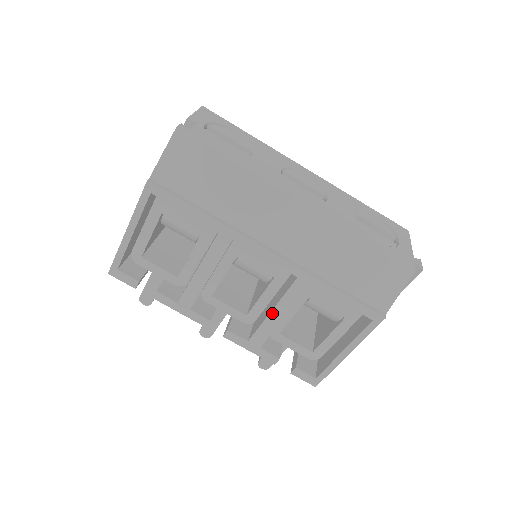
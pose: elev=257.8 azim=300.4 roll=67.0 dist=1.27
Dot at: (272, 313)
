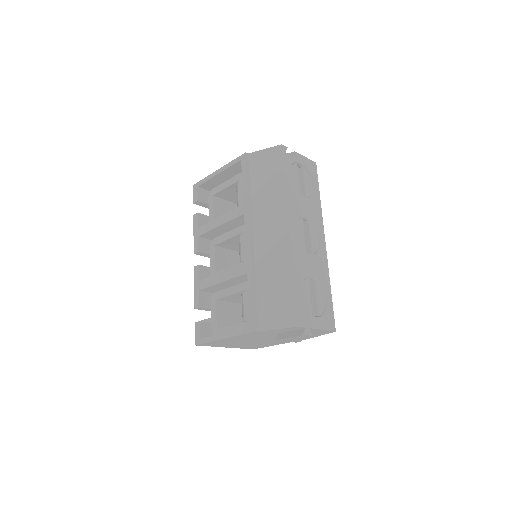
Dot at: (221, 274)
